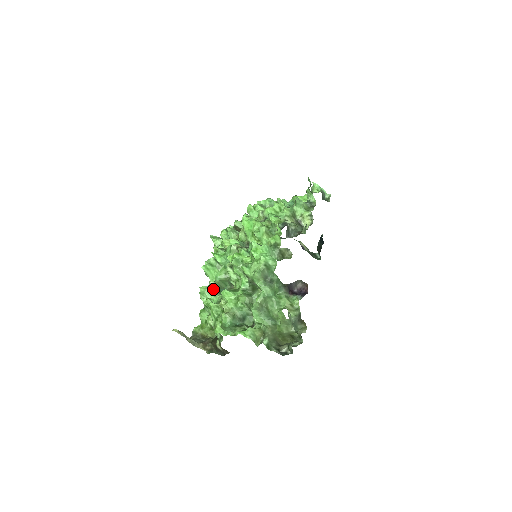
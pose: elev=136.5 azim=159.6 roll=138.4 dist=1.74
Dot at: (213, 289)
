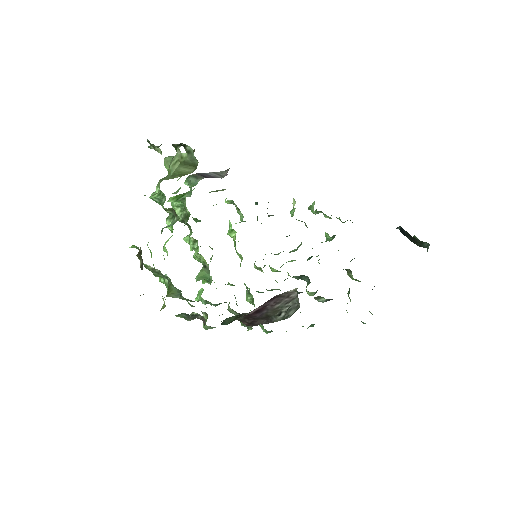
Dot at: occluded
